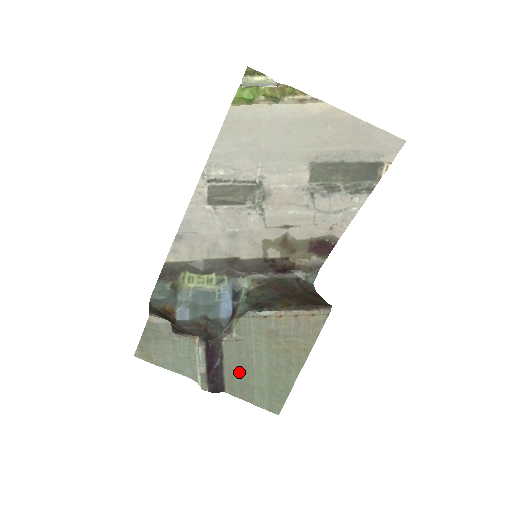
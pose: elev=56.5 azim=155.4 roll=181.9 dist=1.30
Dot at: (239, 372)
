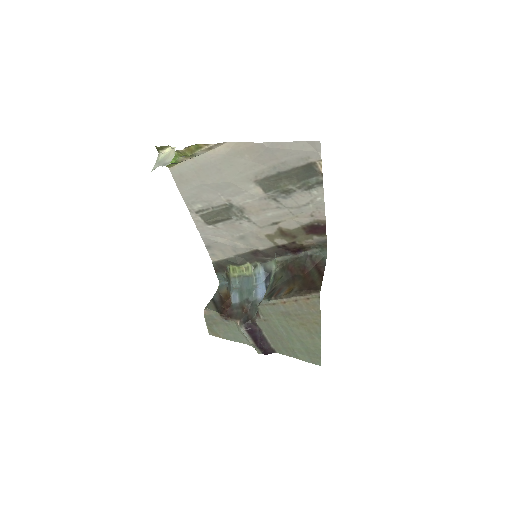
Dot at: (278, 340)
